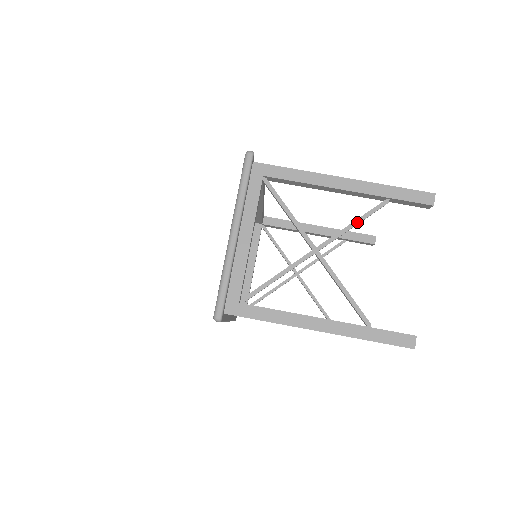
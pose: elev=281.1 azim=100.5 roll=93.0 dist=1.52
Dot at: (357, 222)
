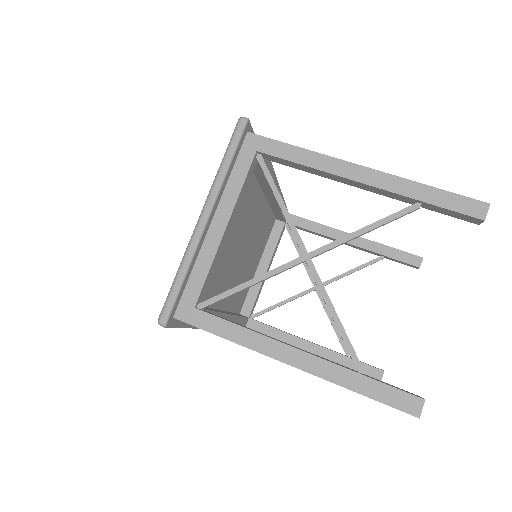
Dot at: (370, 228)
